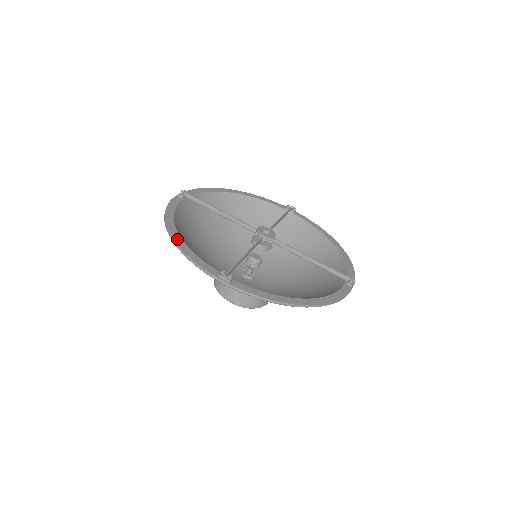
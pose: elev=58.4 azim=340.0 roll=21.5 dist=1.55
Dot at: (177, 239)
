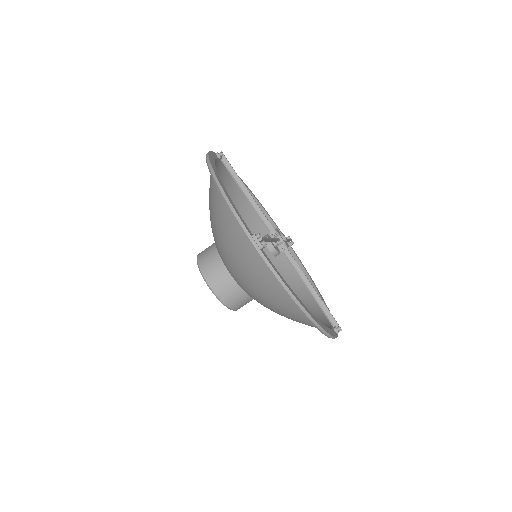
Dot at: (219, 180)
